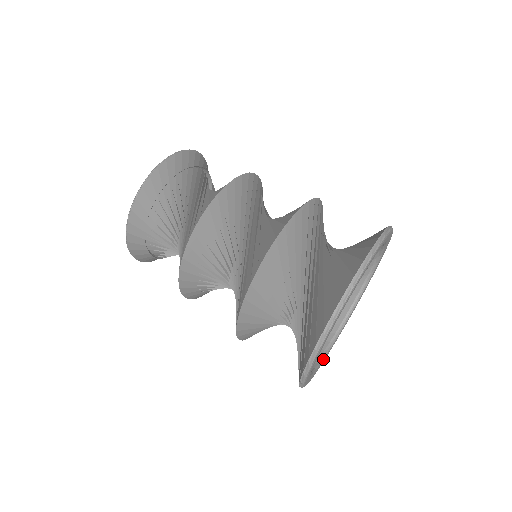
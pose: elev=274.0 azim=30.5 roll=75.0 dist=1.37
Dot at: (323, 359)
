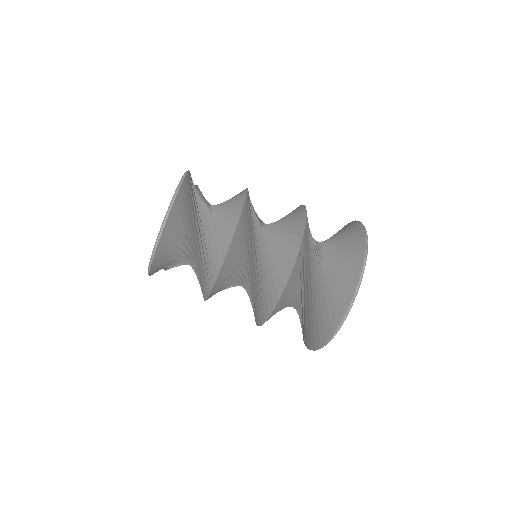
Dot at: occluded
